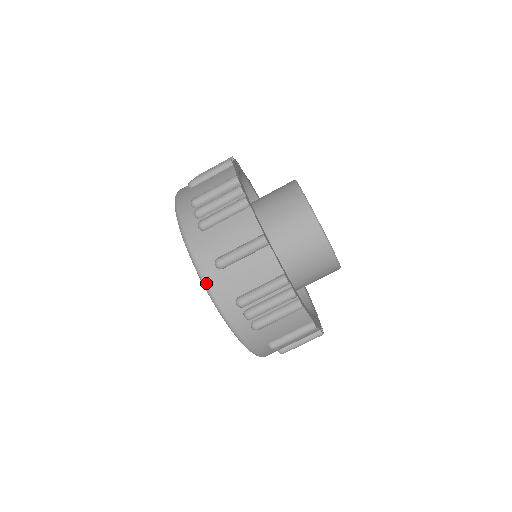
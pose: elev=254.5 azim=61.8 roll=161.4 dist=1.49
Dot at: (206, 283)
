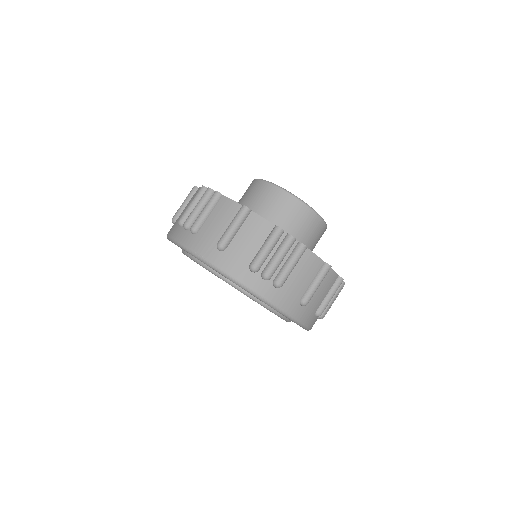
Dot at: (218, 268)
